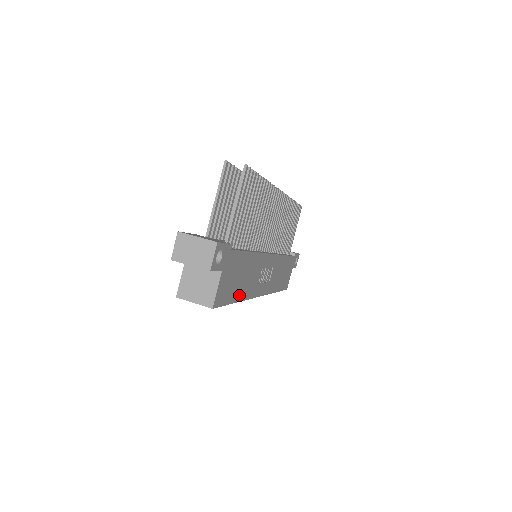
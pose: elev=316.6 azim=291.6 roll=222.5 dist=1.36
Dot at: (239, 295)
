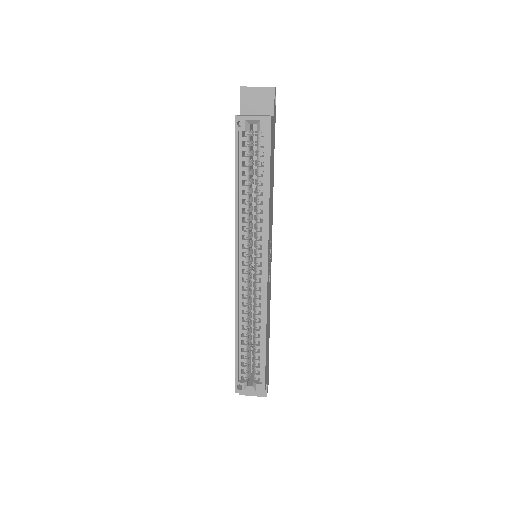
Dot at: (270, 187)
